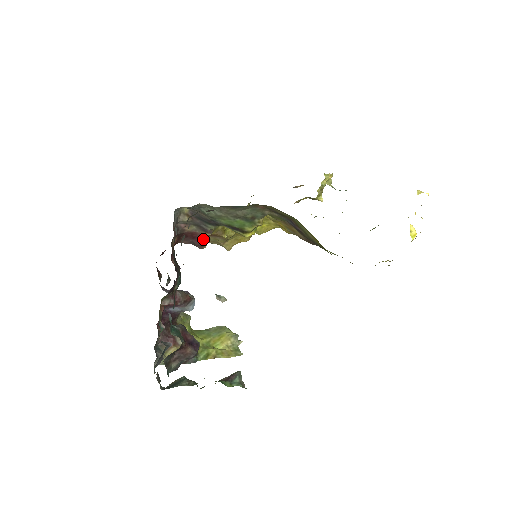
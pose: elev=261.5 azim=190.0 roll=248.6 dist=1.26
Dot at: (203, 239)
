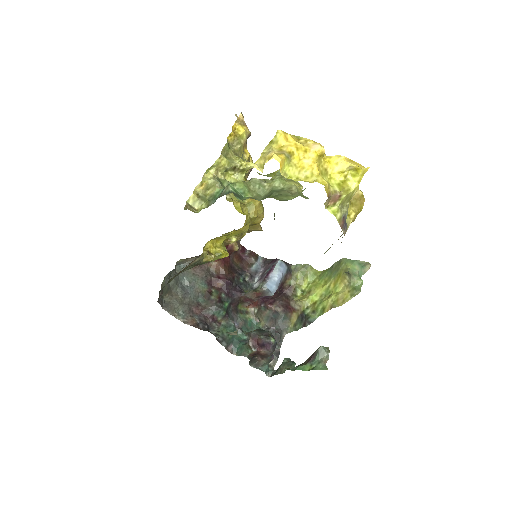
Dot at: occluded
